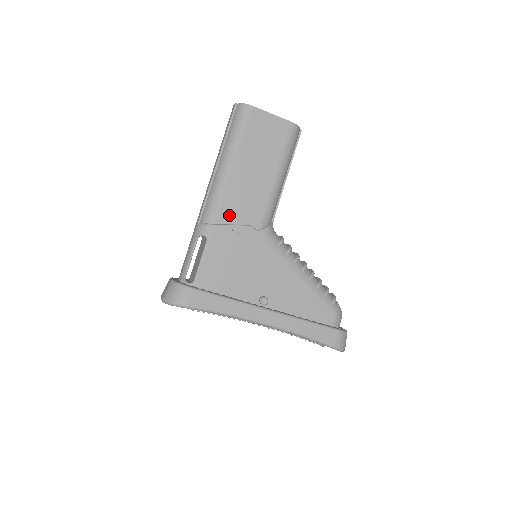
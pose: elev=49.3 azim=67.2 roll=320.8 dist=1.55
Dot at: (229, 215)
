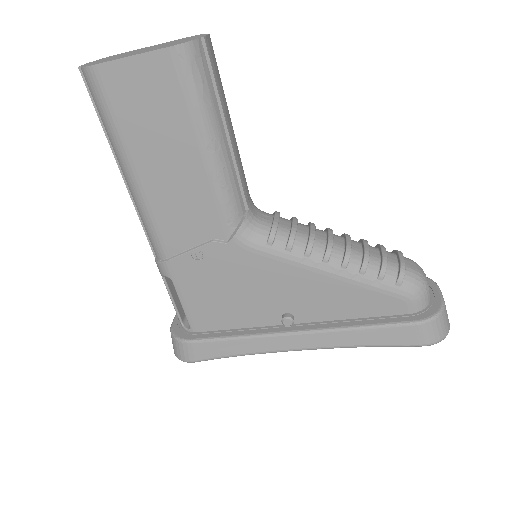
Dot at: (177, 240)
